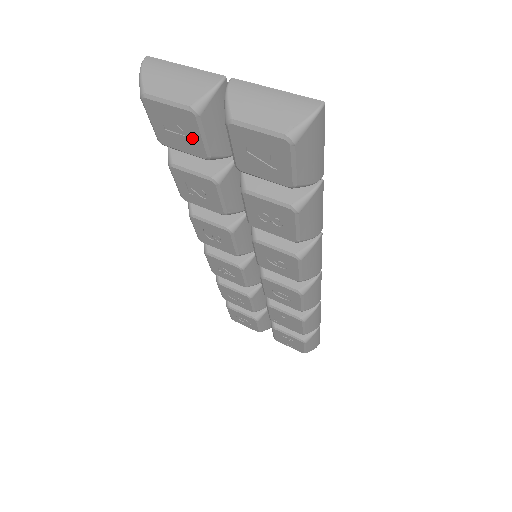
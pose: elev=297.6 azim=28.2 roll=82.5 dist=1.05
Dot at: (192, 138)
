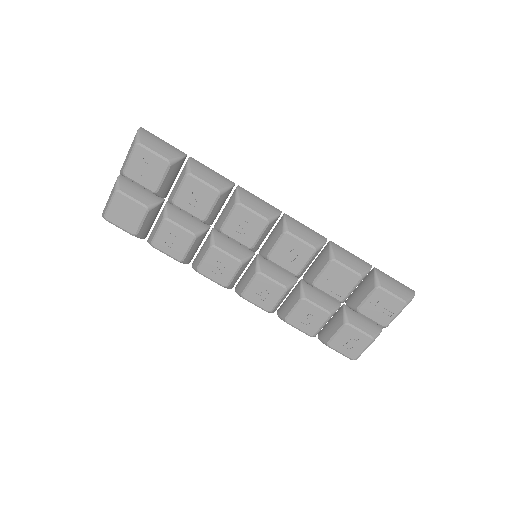
Dot at: (132, 207)
